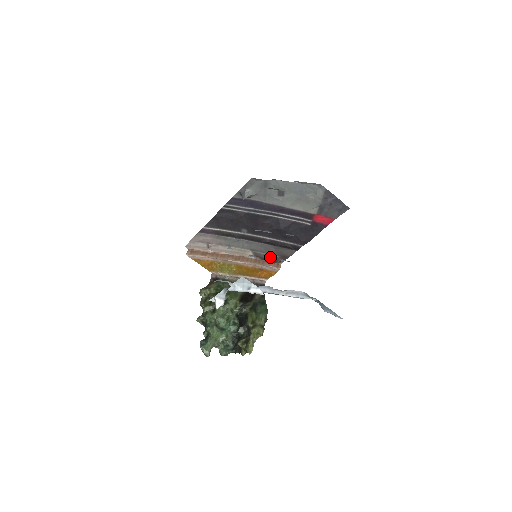
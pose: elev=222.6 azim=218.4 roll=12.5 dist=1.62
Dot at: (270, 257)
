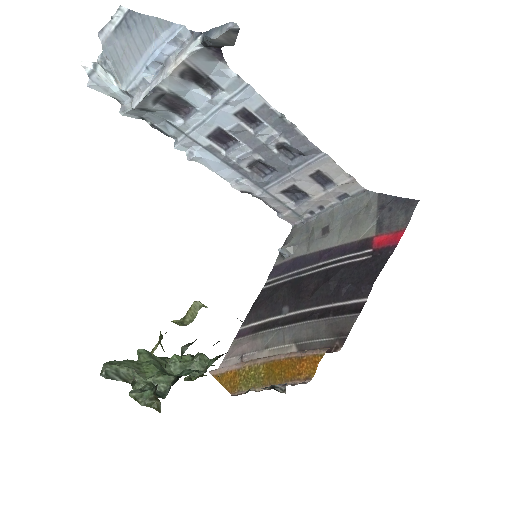
Dot at: (321, 345)
